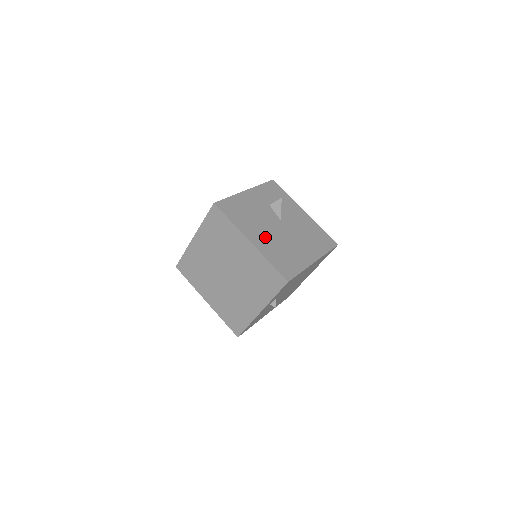
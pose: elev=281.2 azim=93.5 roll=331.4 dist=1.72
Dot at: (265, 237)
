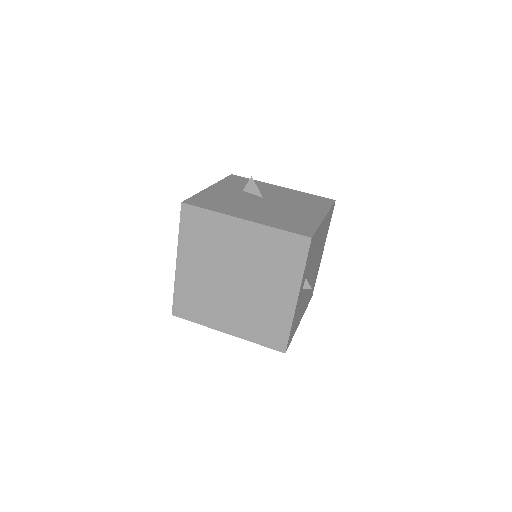
Dot at: (257, 212)
